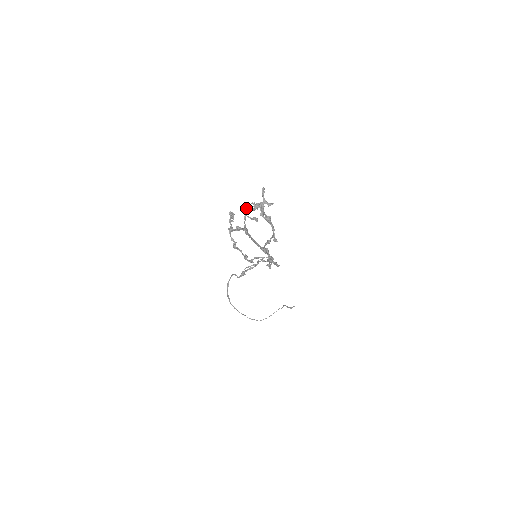
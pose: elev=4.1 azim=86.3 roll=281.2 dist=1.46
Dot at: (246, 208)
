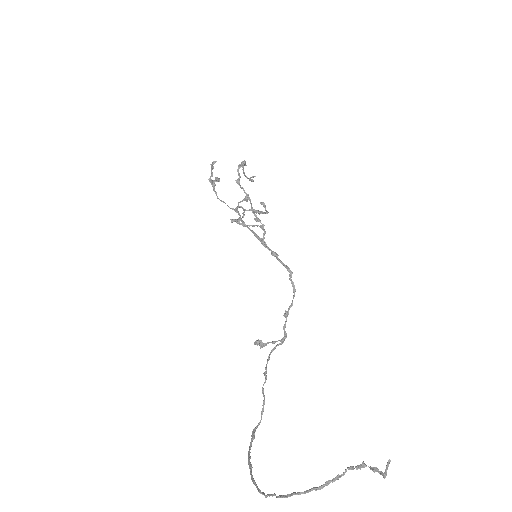
Dot at: (244, 212)
